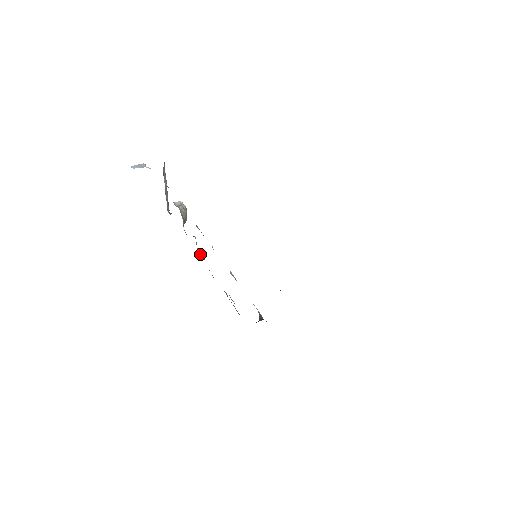
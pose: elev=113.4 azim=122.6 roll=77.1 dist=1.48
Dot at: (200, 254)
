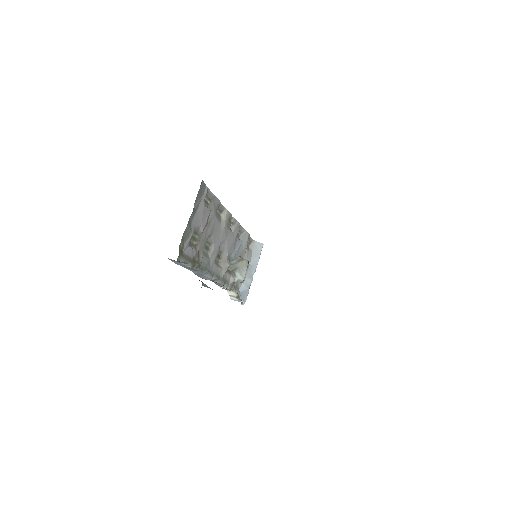
Dot at: (218, 265)
